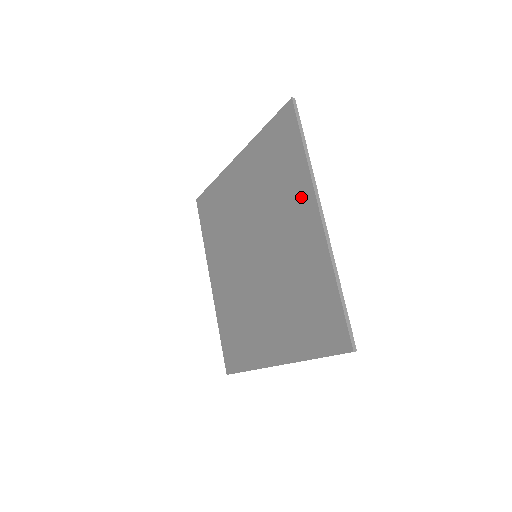
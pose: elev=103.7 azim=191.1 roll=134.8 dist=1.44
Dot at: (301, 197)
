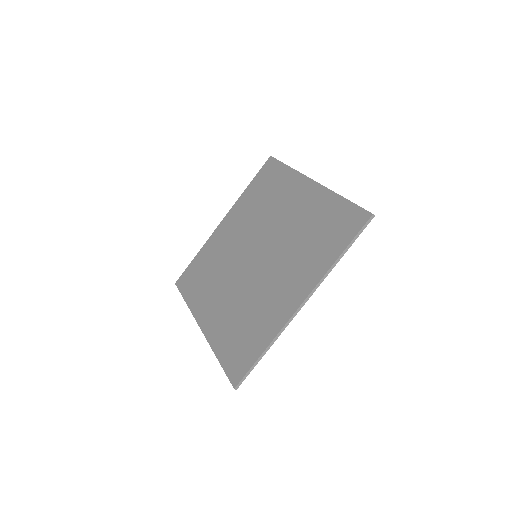
Dot at: (293, 186)
